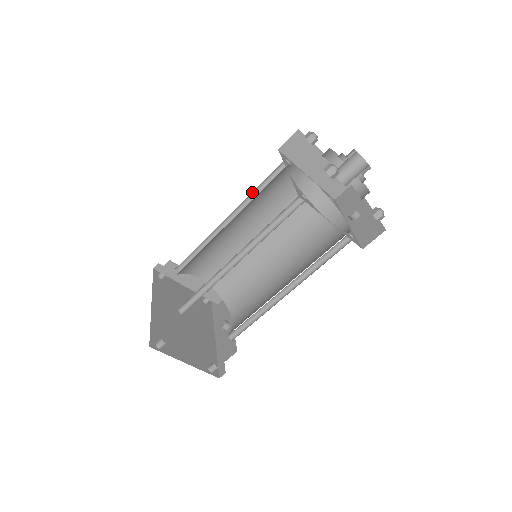
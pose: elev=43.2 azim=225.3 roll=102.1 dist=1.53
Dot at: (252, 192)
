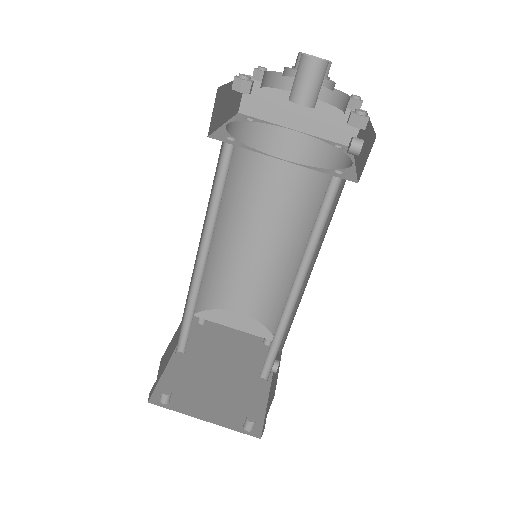
Dot at: occluded
